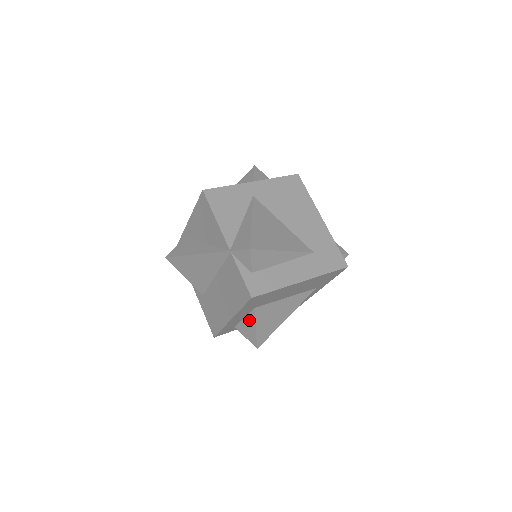
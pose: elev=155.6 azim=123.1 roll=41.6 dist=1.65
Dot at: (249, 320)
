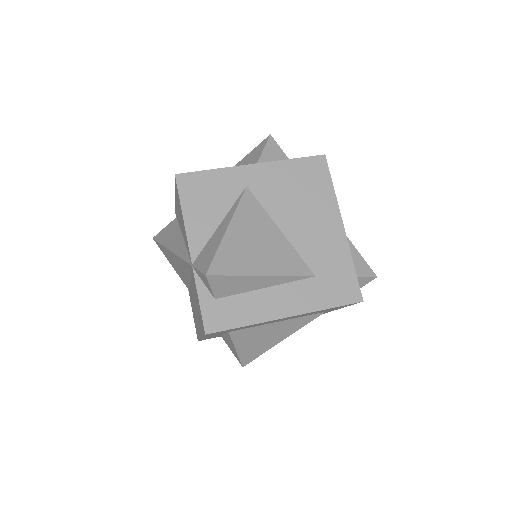
Dot at: (228, 339)
